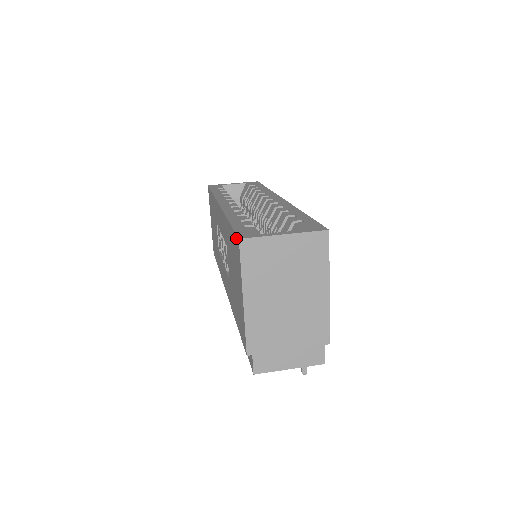
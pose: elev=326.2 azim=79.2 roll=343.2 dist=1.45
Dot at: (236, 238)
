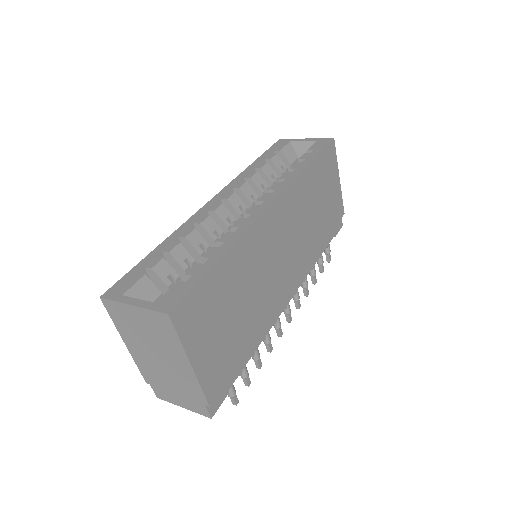
Dot at: (114, 288)
